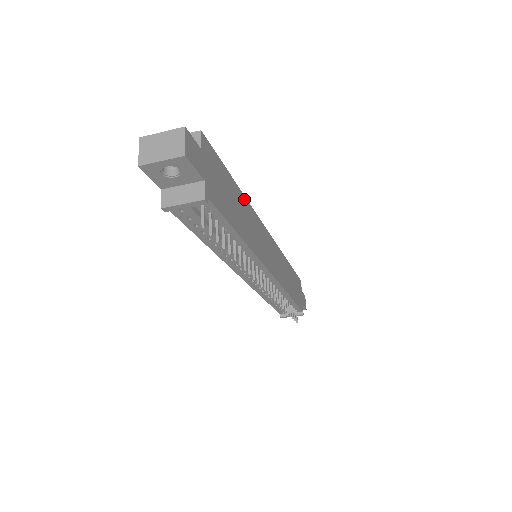
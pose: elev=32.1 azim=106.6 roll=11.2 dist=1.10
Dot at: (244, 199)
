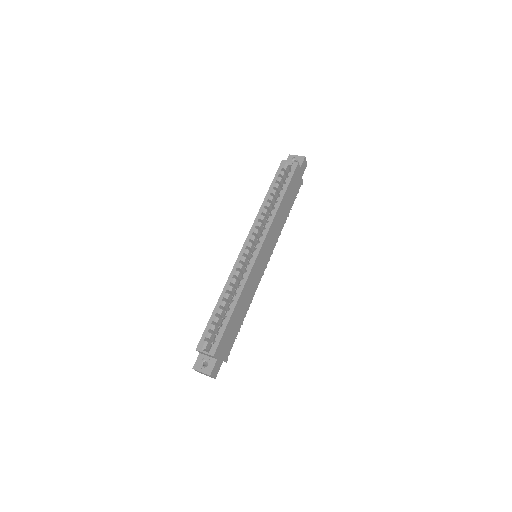
Dot at: (240, 298)
